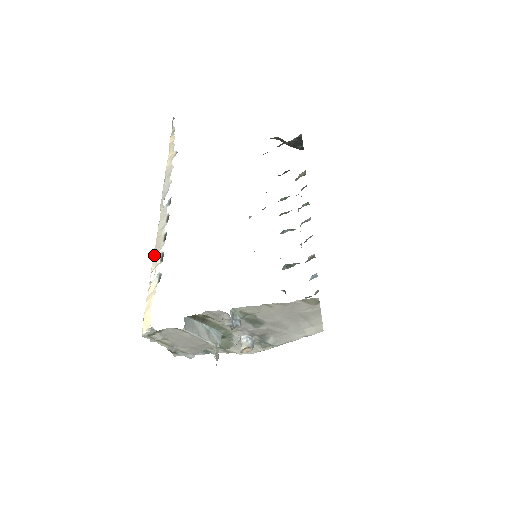
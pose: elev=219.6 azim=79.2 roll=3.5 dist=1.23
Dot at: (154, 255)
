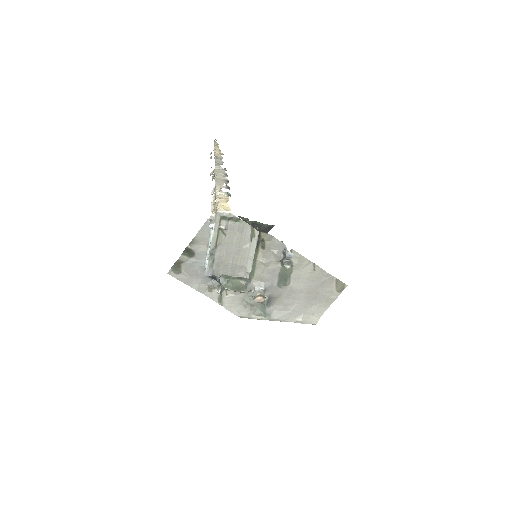
Dot at: (217, 183)
